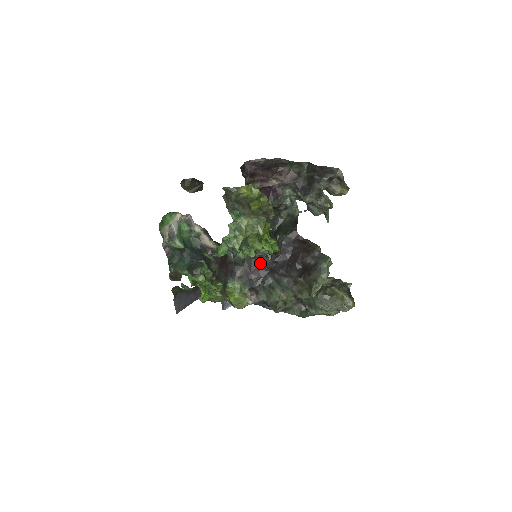
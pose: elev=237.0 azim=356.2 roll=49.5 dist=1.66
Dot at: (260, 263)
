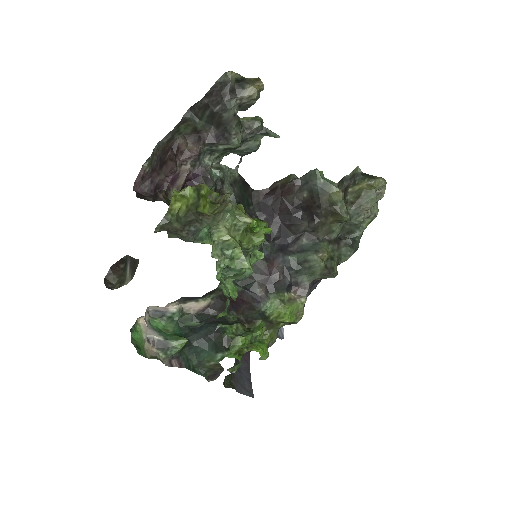
Dot at: (265, 258)
